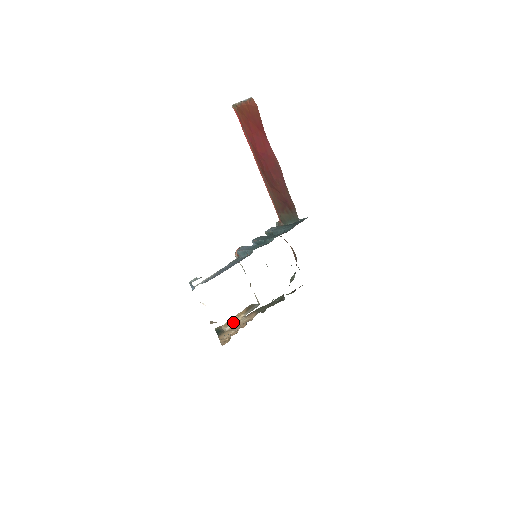
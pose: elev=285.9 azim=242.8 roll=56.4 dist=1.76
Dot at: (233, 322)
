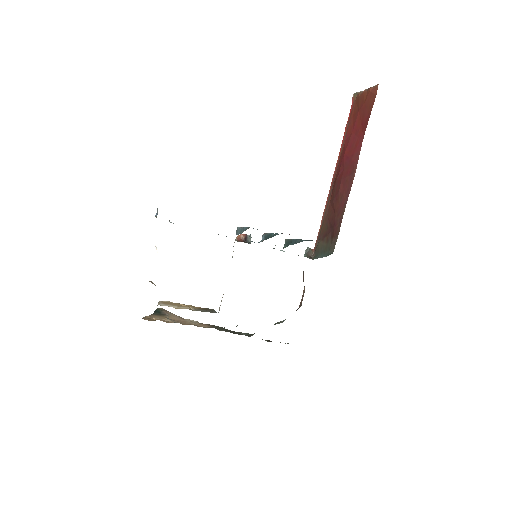
Dot at: (175, 305)
